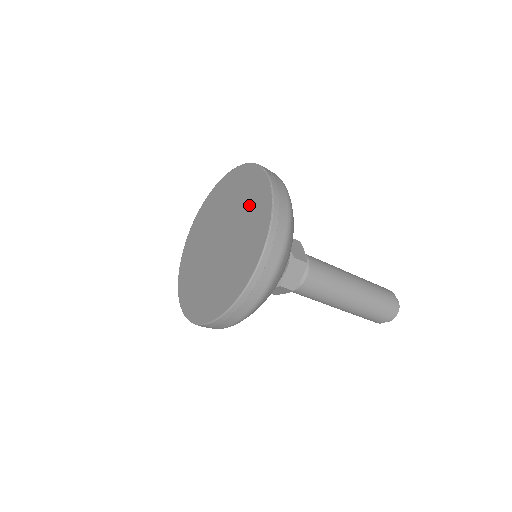
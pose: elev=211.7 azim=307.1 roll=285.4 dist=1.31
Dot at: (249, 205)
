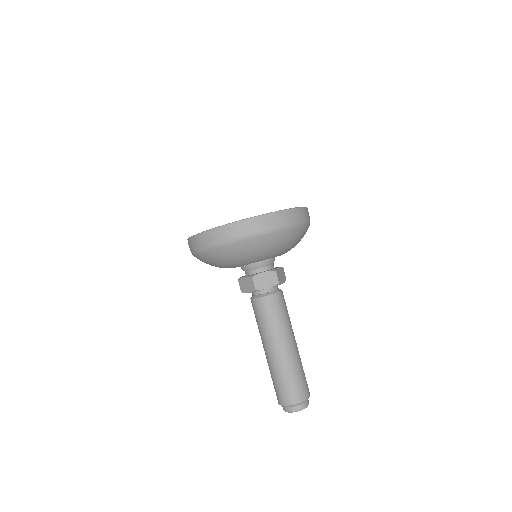
Dot at: occluded
